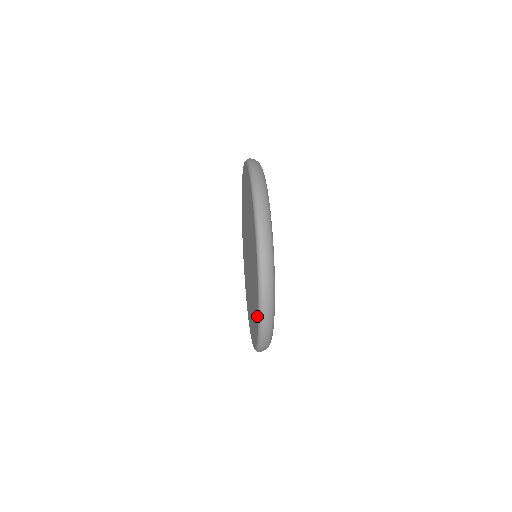
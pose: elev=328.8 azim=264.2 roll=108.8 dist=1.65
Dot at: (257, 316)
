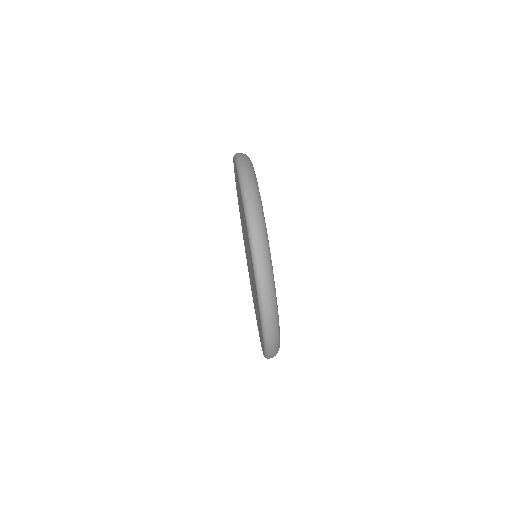
Dot at: occluded
